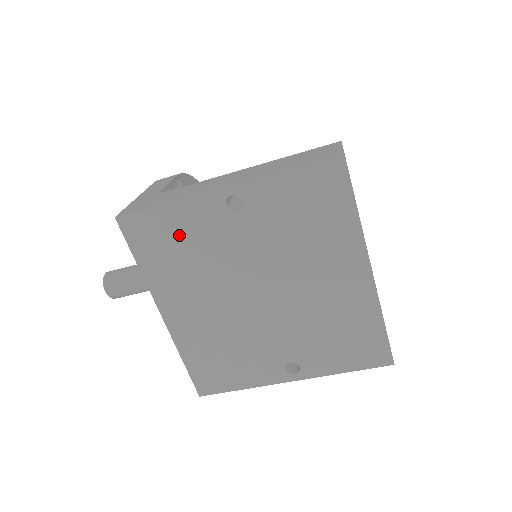
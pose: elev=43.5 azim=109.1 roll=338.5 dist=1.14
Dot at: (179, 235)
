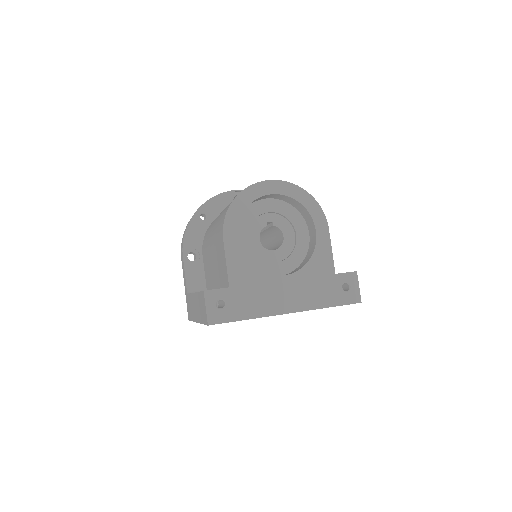
Dot at: occluded
